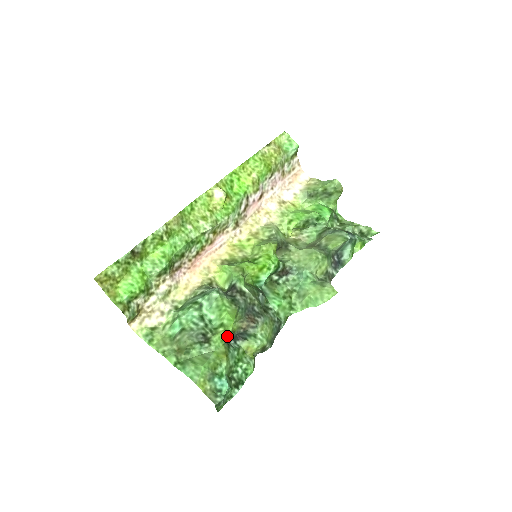
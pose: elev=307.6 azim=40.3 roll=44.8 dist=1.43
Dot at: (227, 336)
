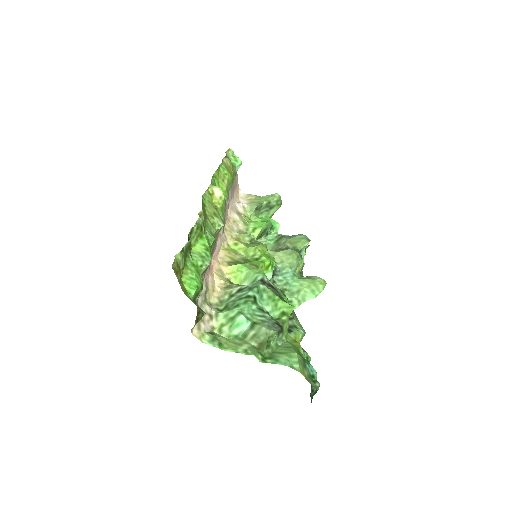
Dot at: (287, 326)
